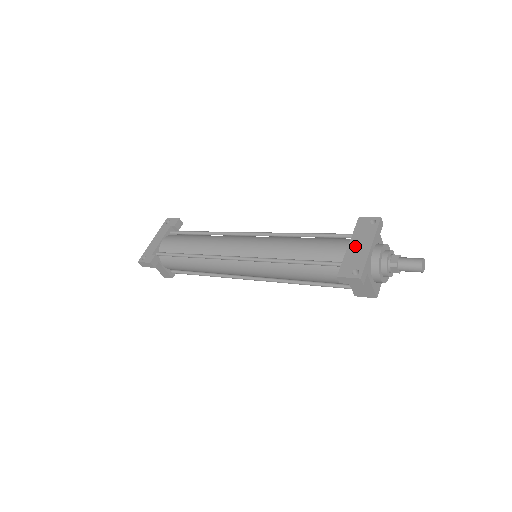
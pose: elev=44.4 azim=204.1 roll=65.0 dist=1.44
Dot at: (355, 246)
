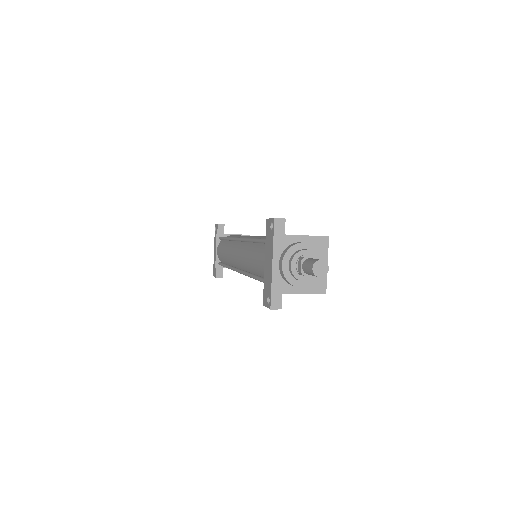
Dot at: (266, 263)
